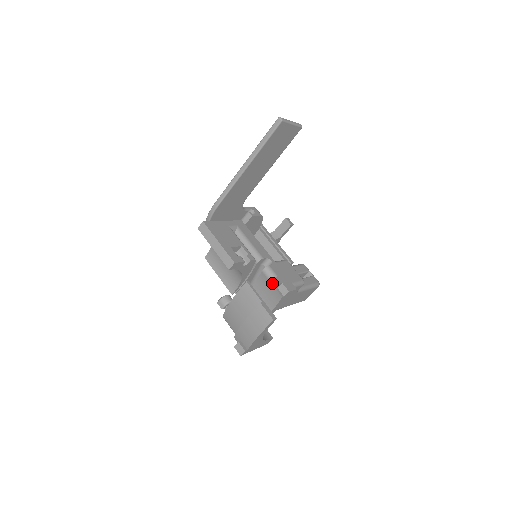
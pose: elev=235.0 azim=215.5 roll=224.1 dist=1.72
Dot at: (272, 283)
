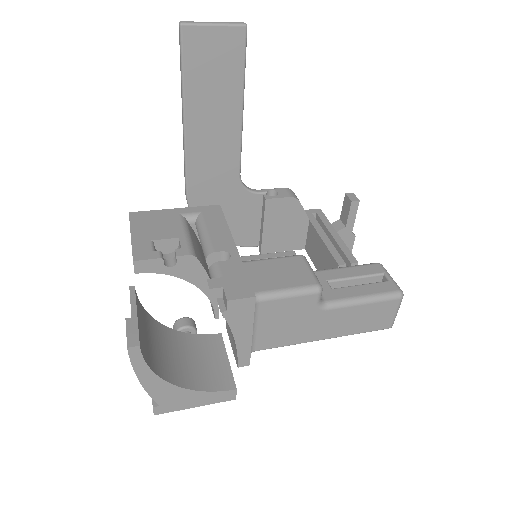
Dot at: occluded
